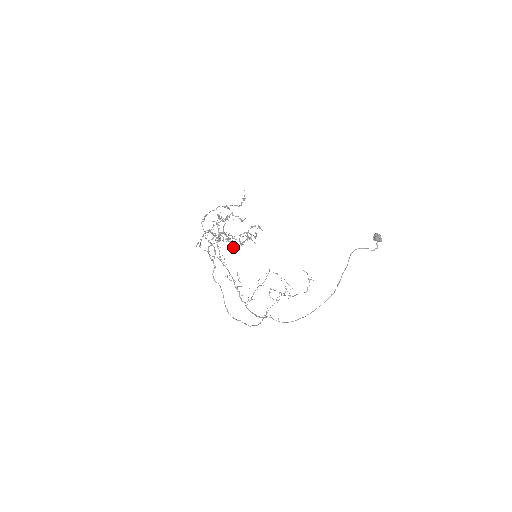
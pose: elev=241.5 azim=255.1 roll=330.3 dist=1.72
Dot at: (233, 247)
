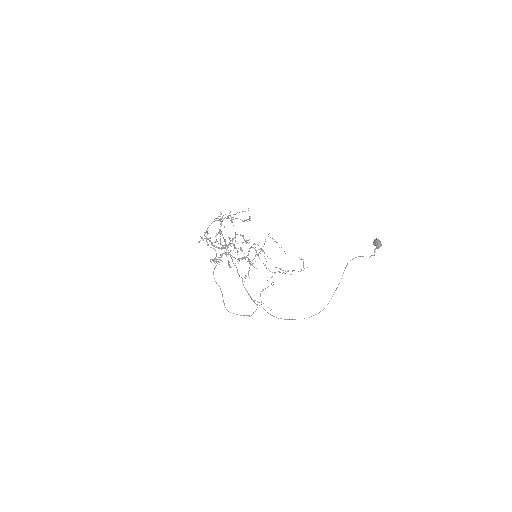
Dot at: occluded
